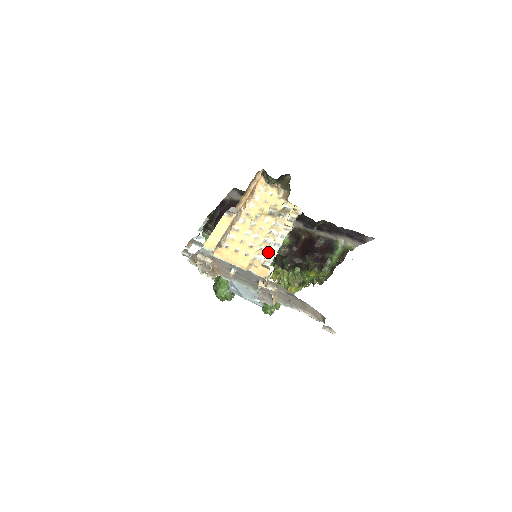
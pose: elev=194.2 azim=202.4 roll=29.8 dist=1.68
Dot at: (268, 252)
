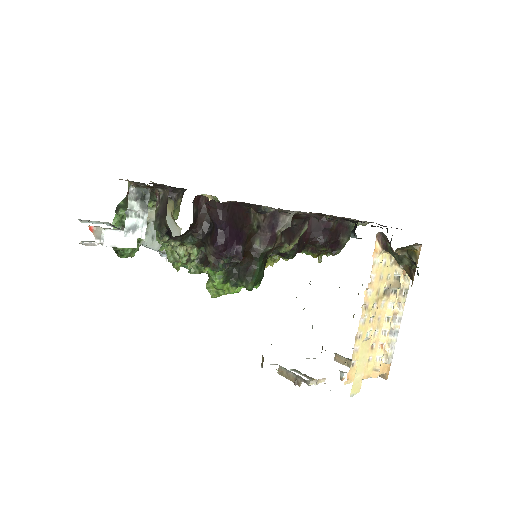
Dot at: (390, 347)
